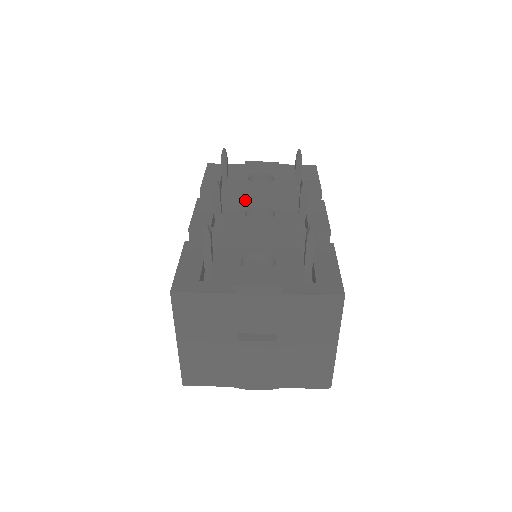
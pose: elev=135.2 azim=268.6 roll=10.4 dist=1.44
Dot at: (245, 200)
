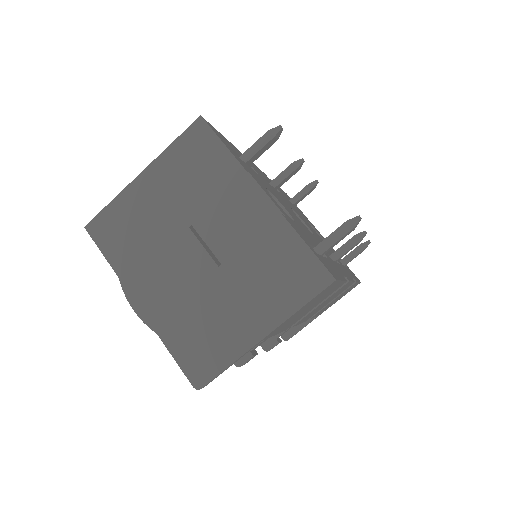
Dot at: occluded
